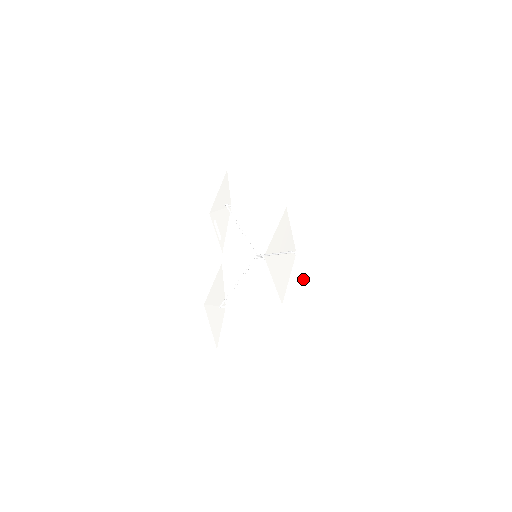
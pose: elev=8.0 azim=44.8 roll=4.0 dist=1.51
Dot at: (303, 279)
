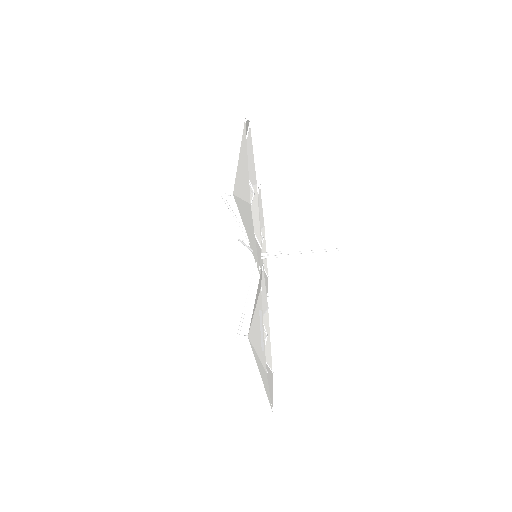
Dot at: (242, 211)
